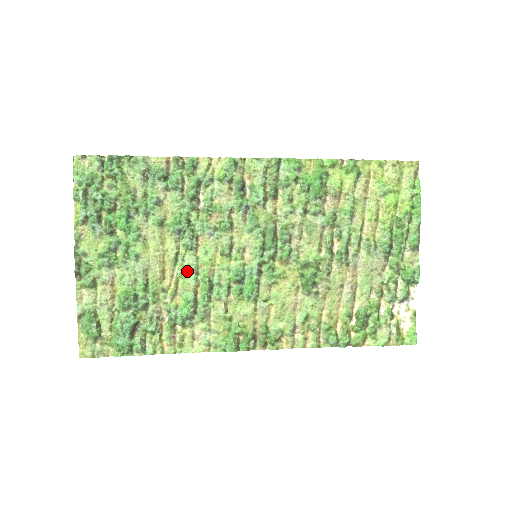
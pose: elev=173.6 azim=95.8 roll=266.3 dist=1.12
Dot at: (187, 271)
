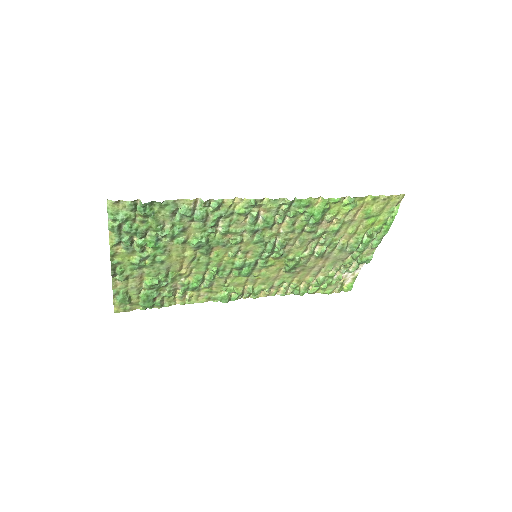
Dot at: (200, 265)
